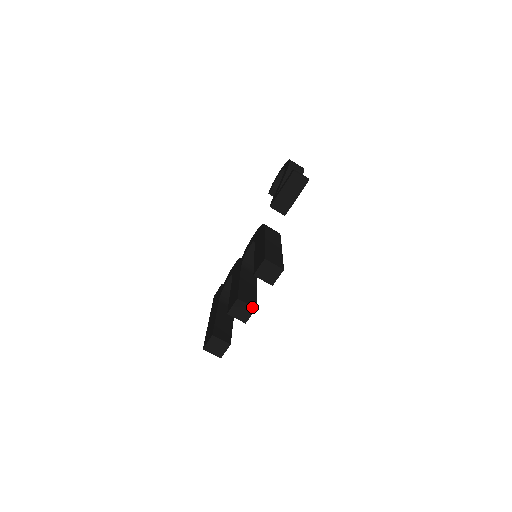
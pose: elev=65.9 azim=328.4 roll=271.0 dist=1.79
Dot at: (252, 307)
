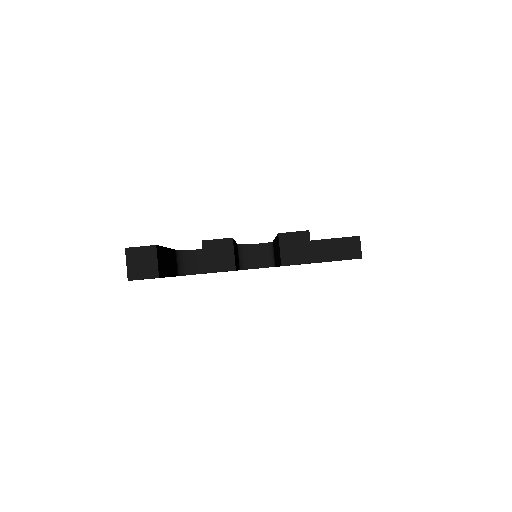
Dot at: (234, 264)
